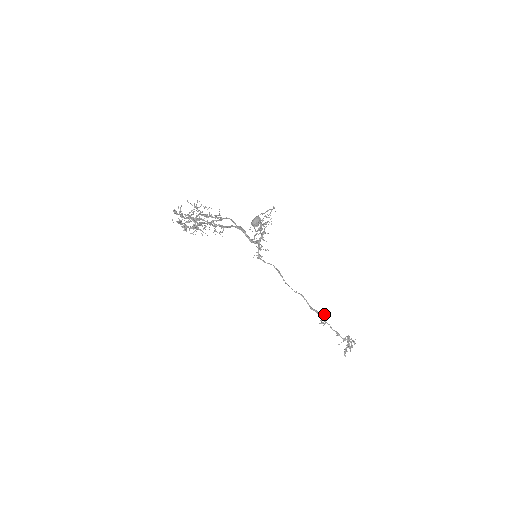
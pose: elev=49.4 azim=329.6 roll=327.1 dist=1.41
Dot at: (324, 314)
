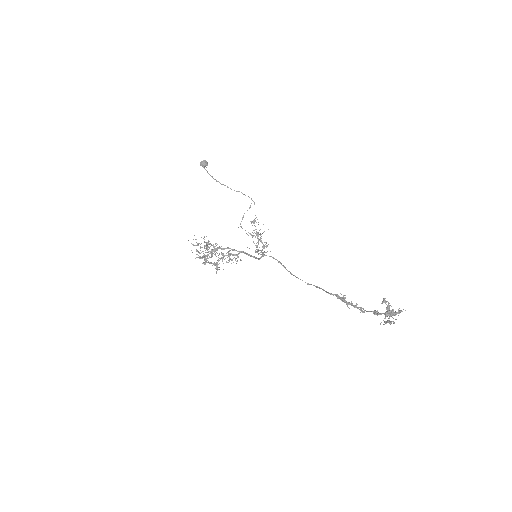
Dot at: occluded
